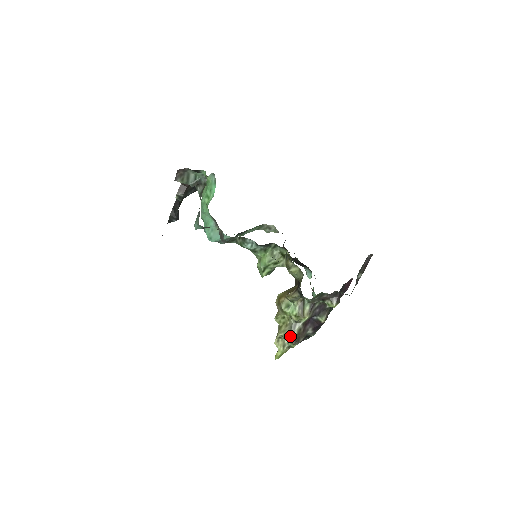
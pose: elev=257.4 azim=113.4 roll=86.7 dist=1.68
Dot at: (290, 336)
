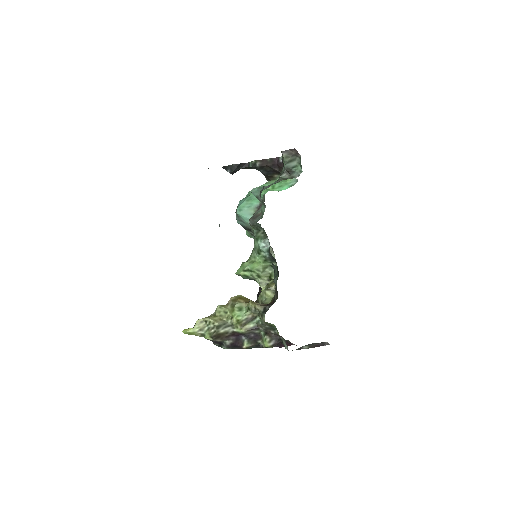
Dot at: (217, 328)
